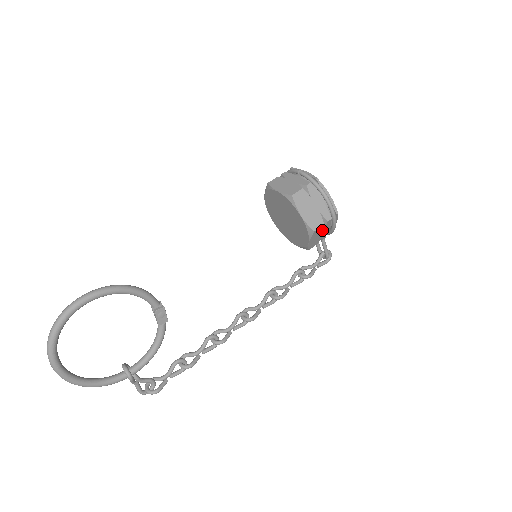
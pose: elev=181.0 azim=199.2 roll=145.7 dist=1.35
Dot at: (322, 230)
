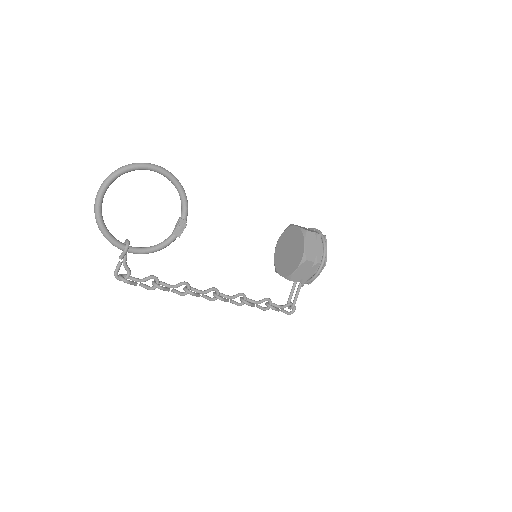
Dot at: (309, 268)
